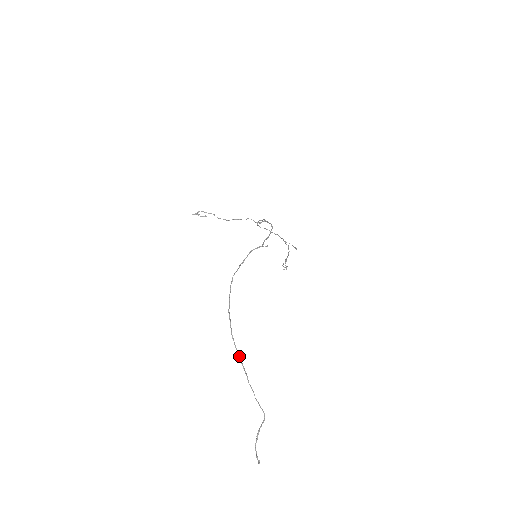
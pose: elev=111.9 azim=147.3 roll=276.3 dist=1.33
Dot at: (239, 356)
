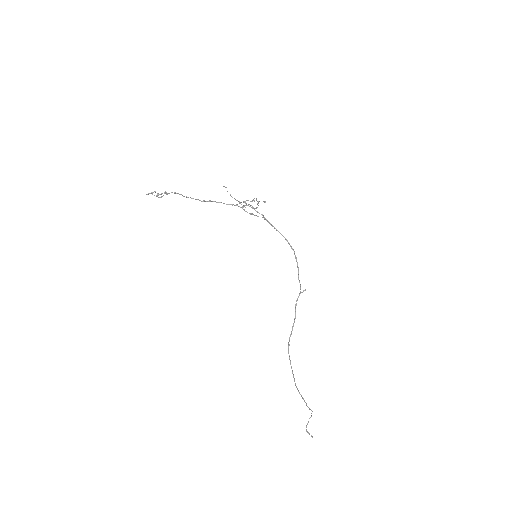
Dot at: (302, 397)
